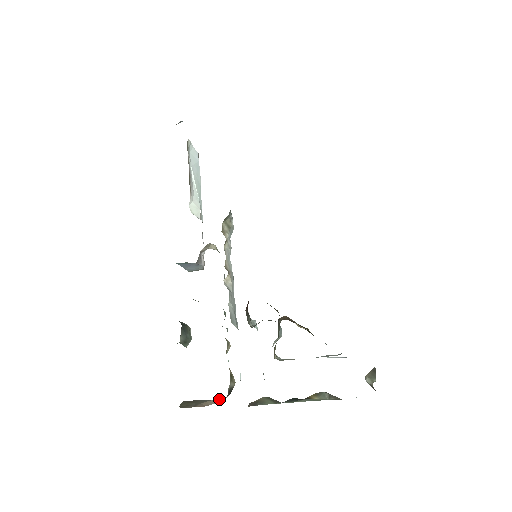
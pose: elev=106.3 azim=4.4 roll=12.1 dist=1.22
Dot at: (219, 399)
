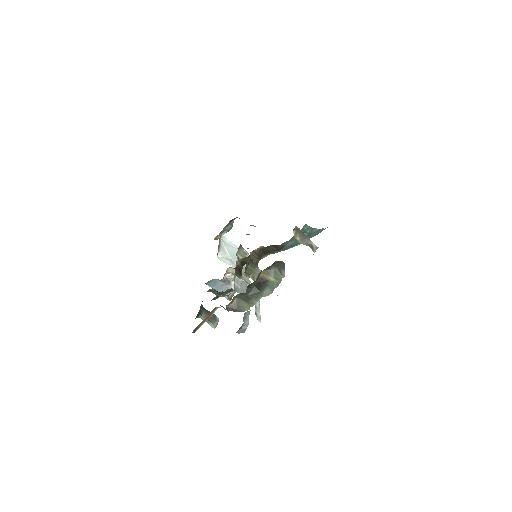
Dot at: occluded
